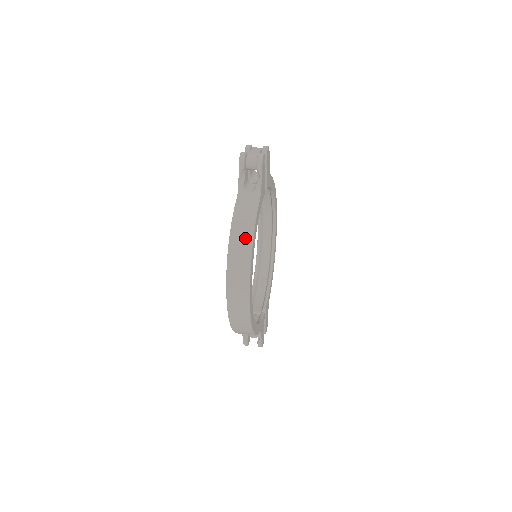
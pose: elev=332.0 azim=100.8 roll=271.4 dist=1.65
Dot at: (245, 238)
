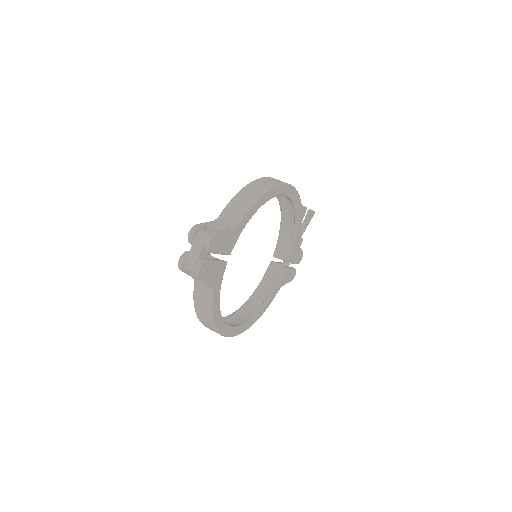
Dot at: (208, 322)
